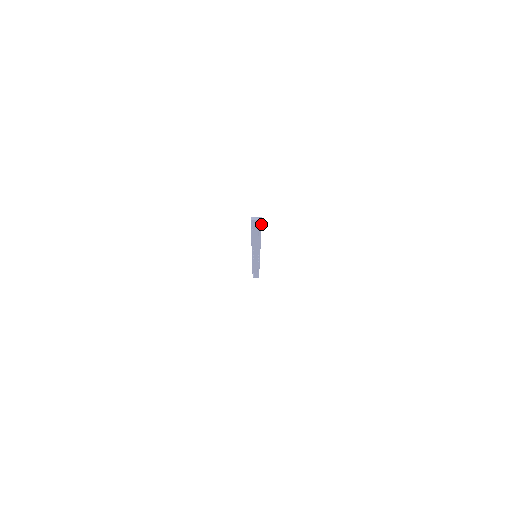
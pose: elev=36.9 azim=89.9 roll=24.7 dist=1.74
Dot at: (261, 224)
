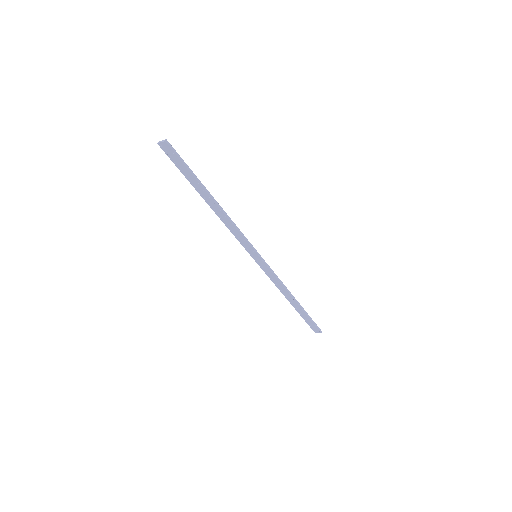
Dot at: (175, 154)
